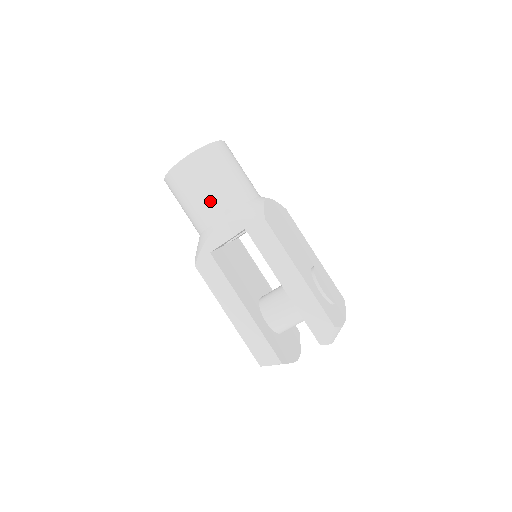
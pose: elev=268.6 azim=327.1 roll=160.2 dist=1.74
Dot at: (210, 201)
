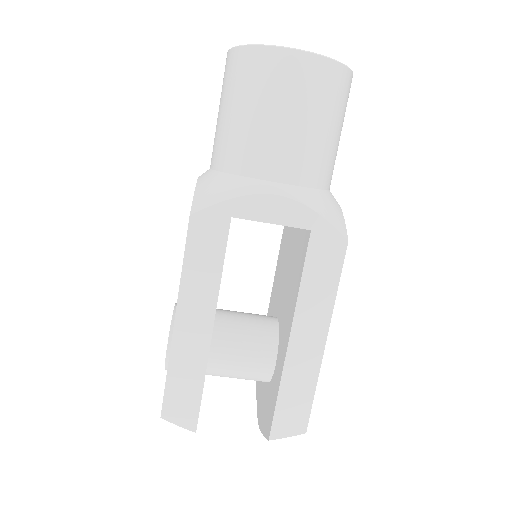
Dot at: (293, 147)
